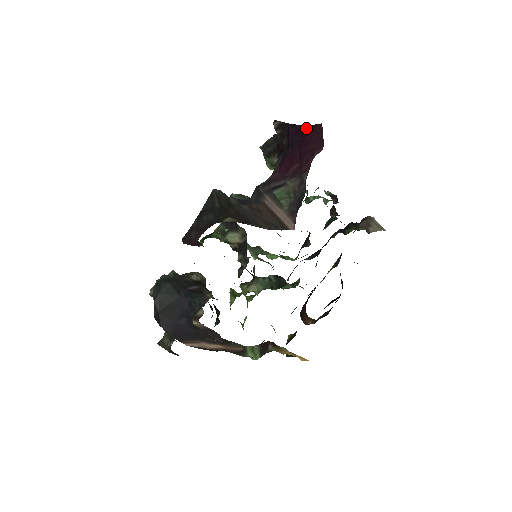
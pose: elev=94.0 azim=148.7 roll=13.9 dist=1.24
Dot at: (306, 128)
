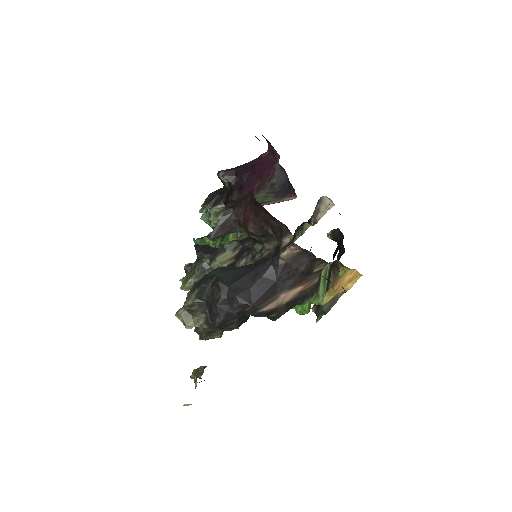
Dot at: (253, 162)
